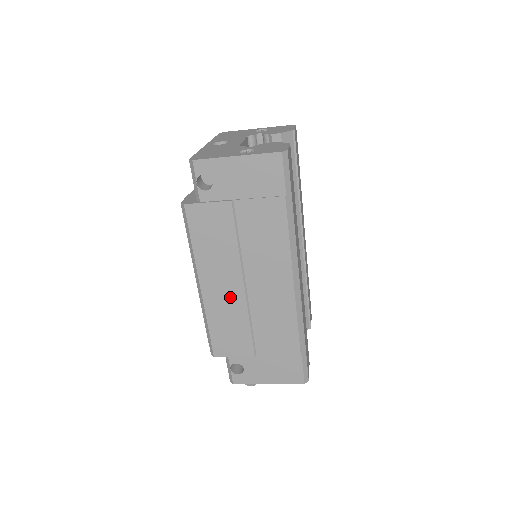
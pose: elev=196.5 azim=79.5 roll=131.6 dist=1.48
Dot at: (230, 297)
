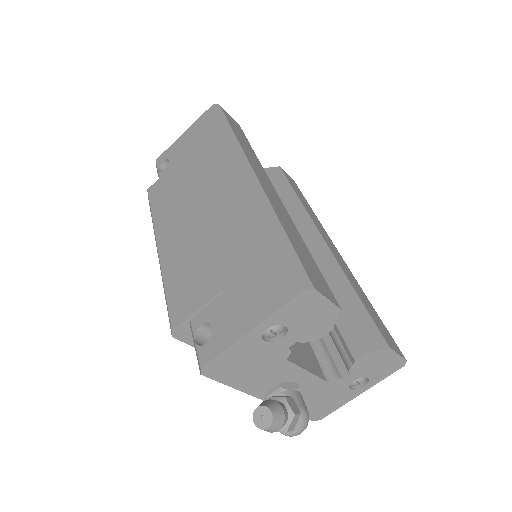
Dot at: (185, 236)
